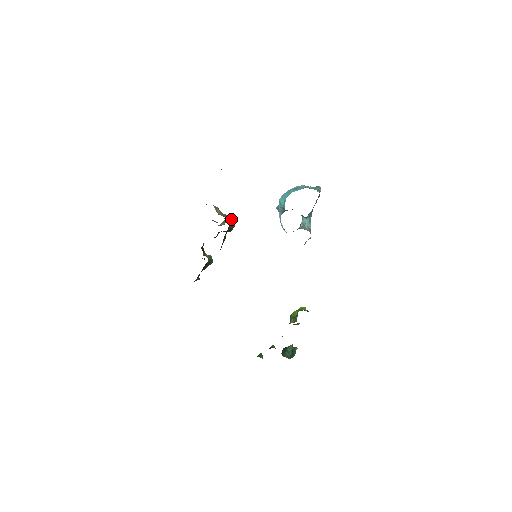
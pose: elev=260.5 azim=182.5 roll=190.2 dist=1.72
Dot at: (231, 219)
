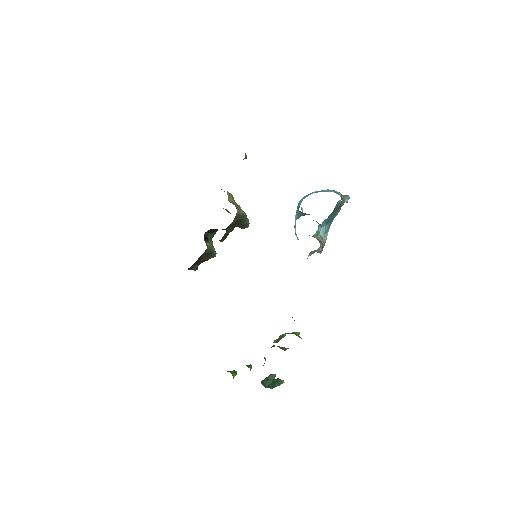
Dot at: (241, 210)
